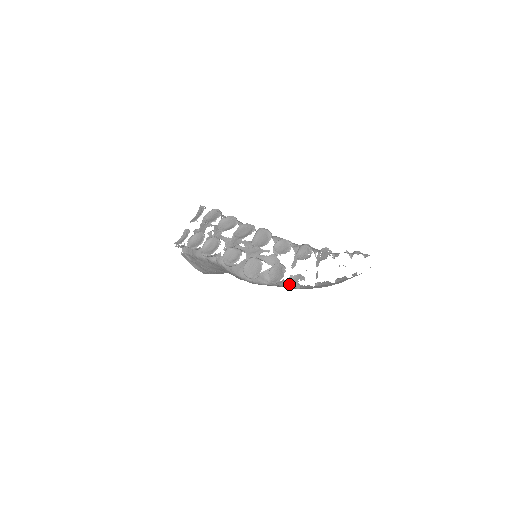
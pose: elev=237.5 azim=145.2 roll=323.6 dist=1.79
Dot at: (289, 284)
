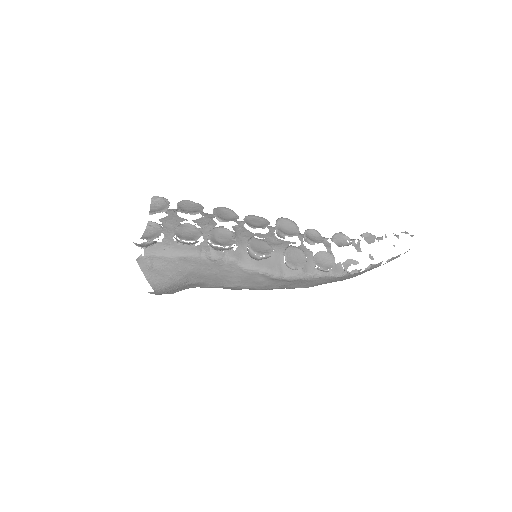
Dot at: (335, 273)
